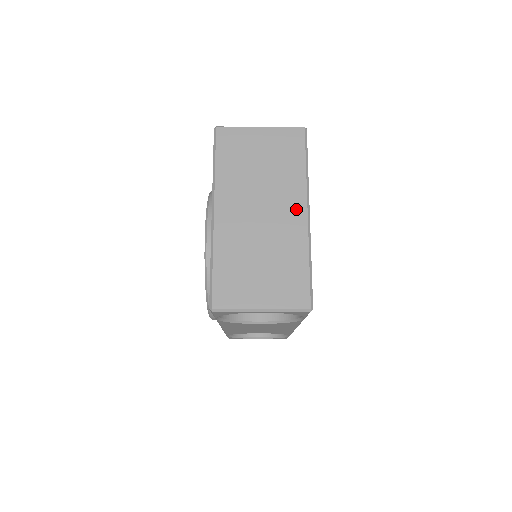
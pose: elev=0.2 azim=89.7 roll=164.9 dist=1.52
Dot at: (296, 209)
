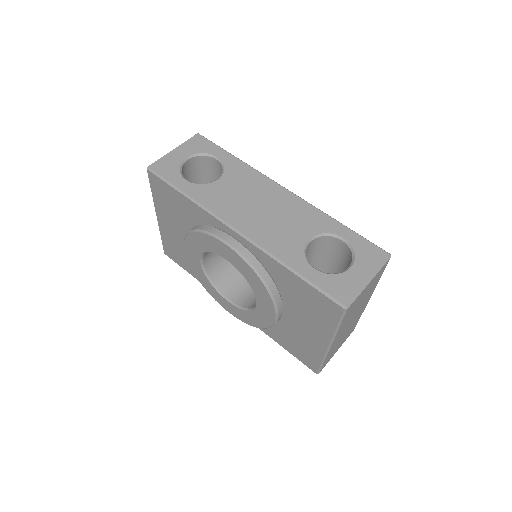
Dot at: occluded
